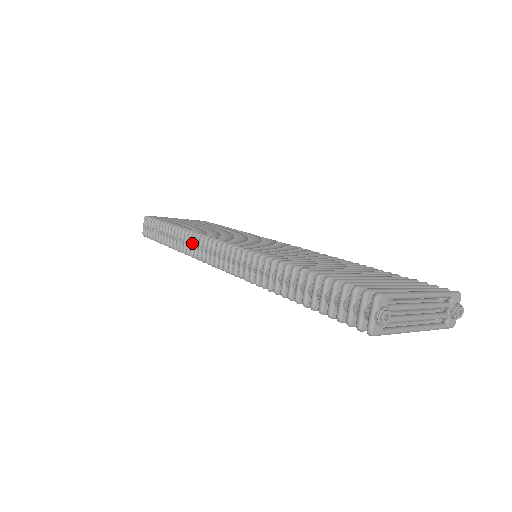
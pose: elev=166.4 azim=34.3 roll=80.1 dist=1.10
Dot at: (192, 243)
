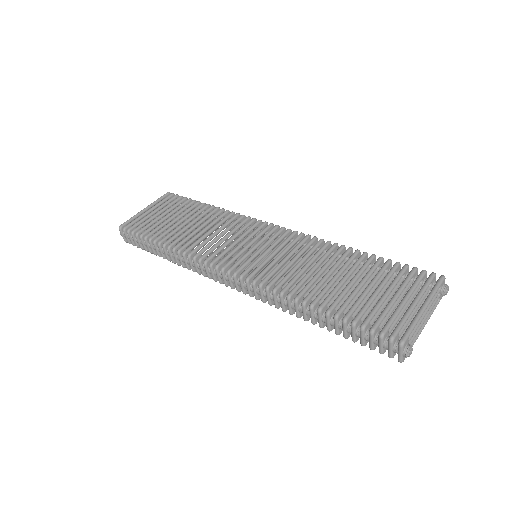
Dot at: (196, 266)
